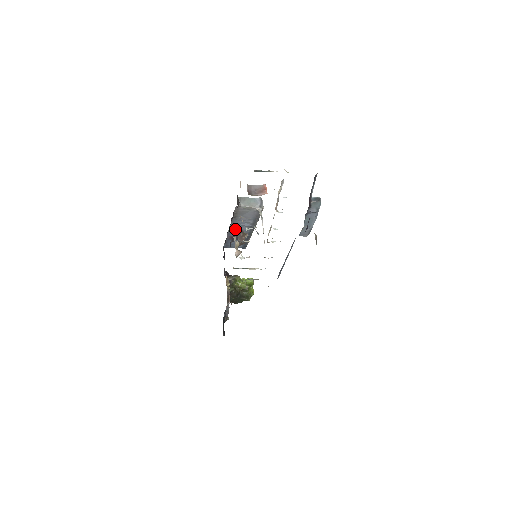
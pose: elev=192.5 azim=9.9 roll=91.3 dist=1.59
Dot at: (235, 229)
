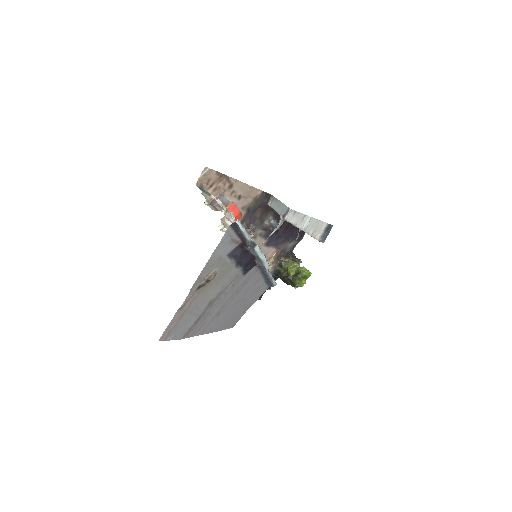
Dot at: (267, 222)
